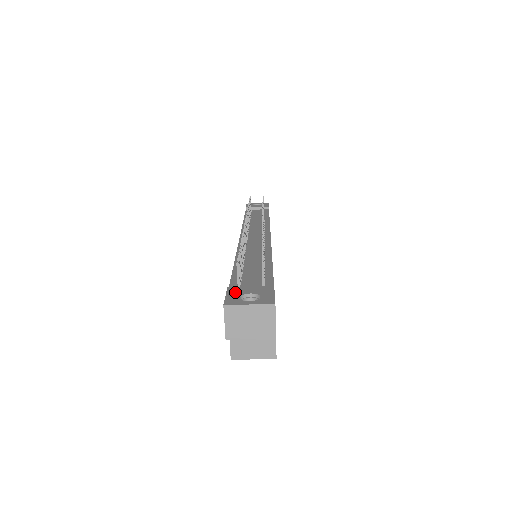
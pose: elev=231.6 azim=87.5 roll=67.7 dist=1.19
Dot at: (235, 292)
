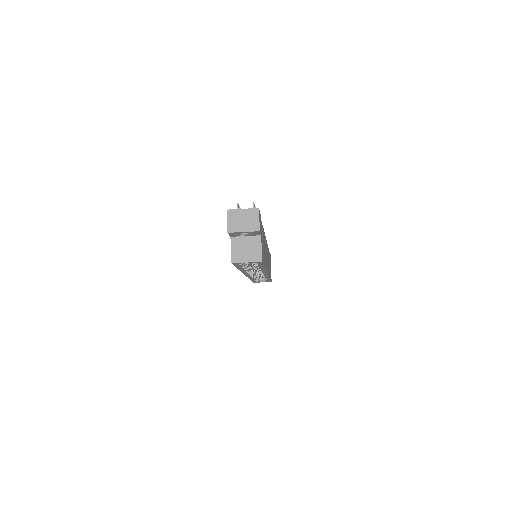
Dot at: occluded
